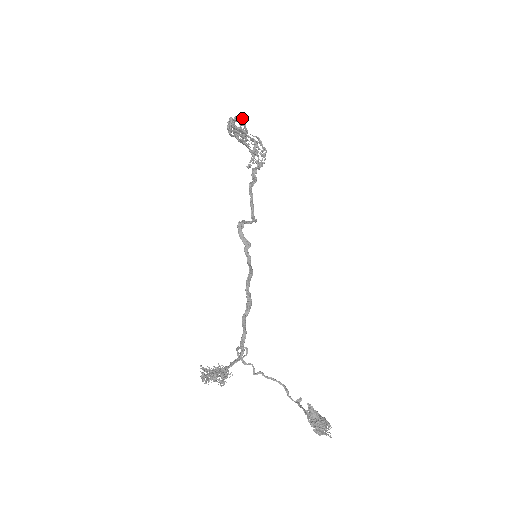
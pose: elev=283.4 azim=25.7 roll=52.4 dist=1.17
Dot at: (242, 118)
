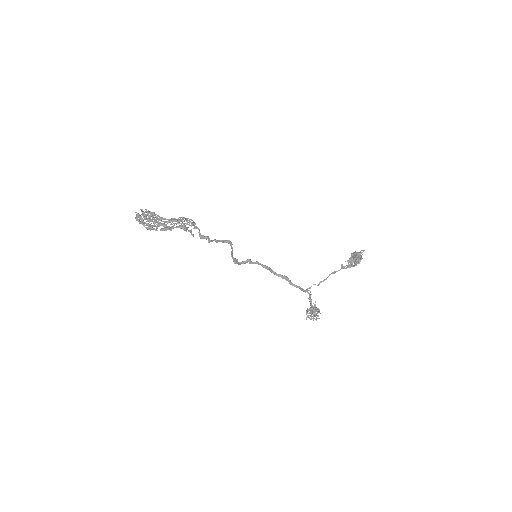
Dot at: occluded
